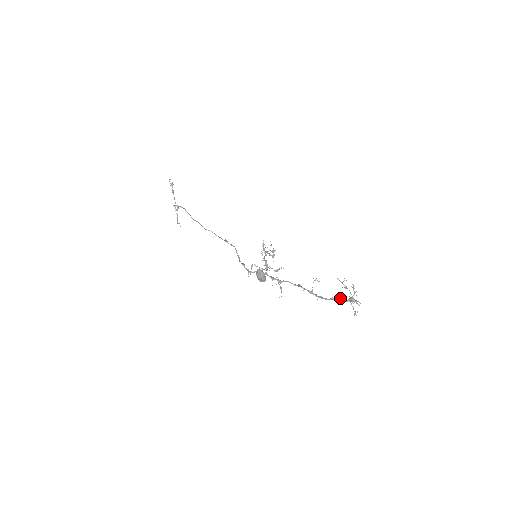
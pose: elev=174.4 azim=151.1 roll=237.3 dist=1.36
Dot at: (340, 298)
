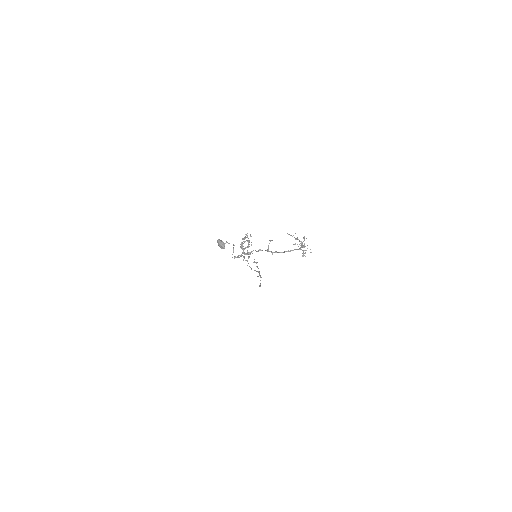
Dot at: (294, 249)
